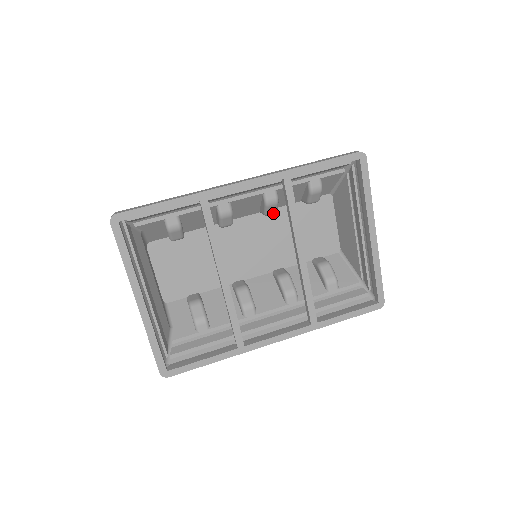
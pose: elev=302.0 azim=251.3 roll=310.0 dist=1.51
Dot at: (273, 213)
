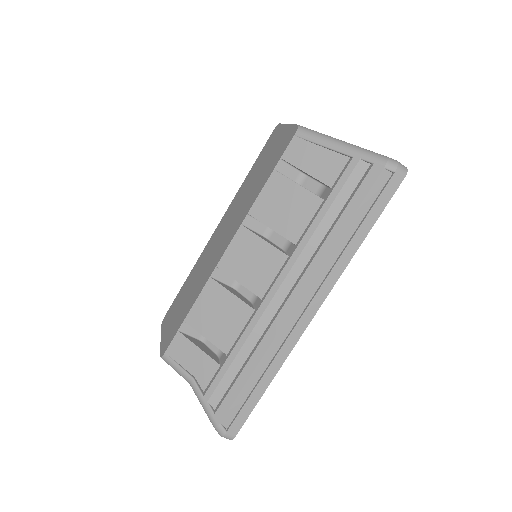
Dot at: (272, 232)
